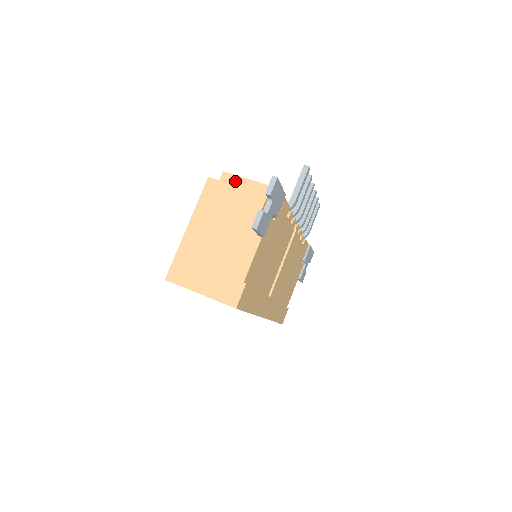
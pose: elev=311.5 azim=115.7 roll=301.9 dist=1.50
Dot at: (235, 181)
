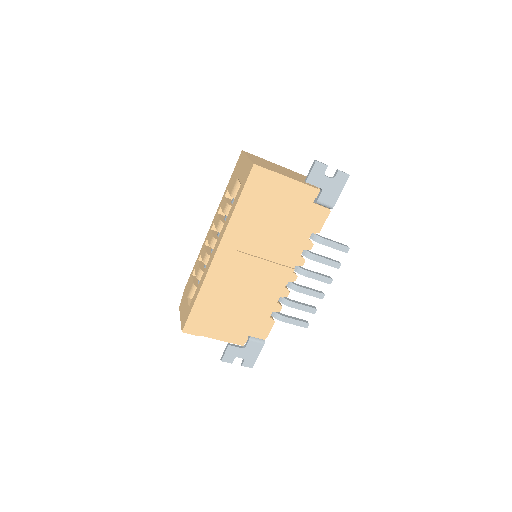
Dot at: occluded
